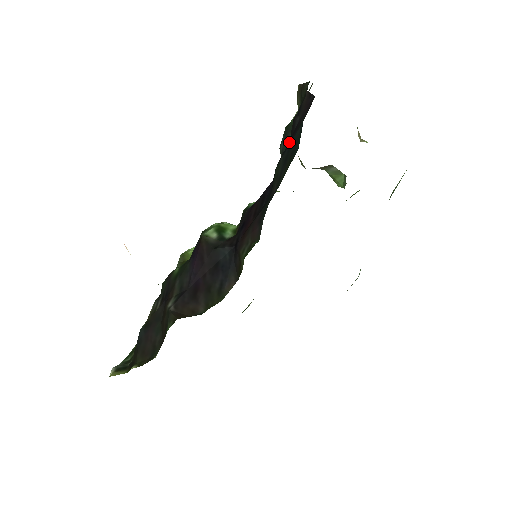
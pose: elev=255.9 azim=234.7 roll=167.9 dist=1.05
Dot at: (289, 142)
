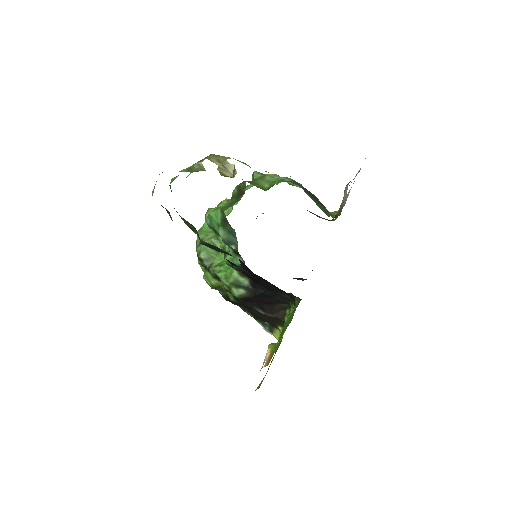
Dot at: (261, 281)
